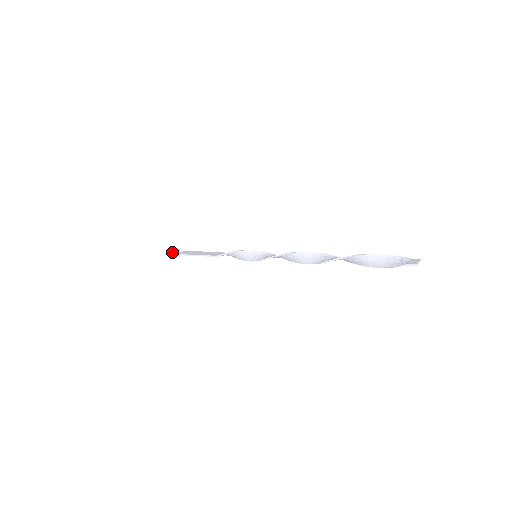
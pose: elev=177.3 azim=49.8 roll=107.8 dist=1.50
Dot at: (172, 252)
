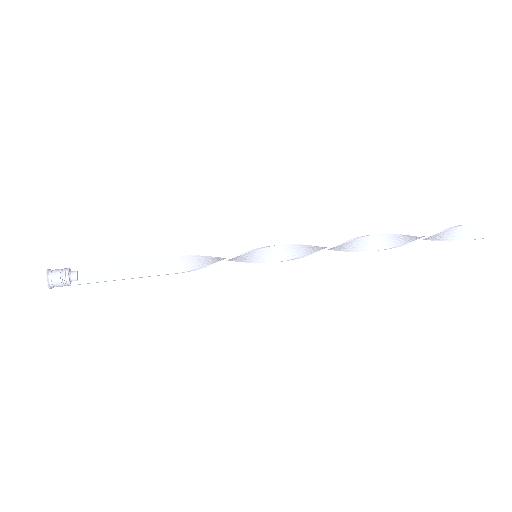
Dot at: (63, 285)
